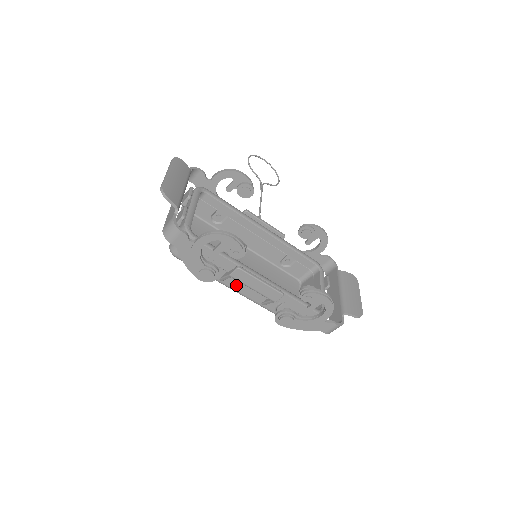
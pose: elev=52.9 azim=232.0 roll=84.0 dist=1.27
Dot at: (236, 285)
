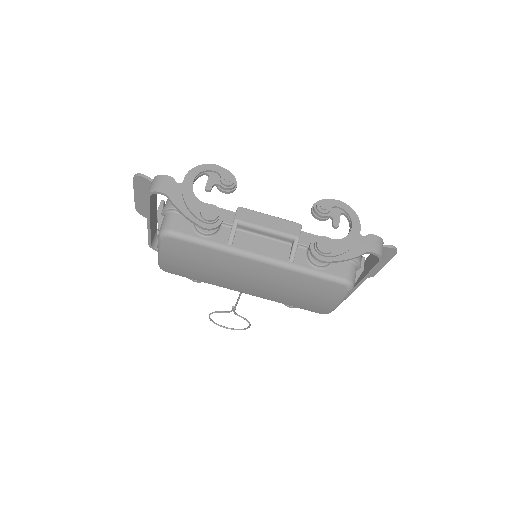
Dot at: (249, 245)
